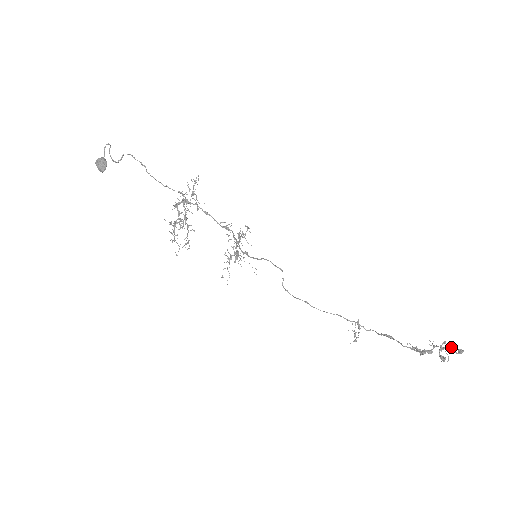
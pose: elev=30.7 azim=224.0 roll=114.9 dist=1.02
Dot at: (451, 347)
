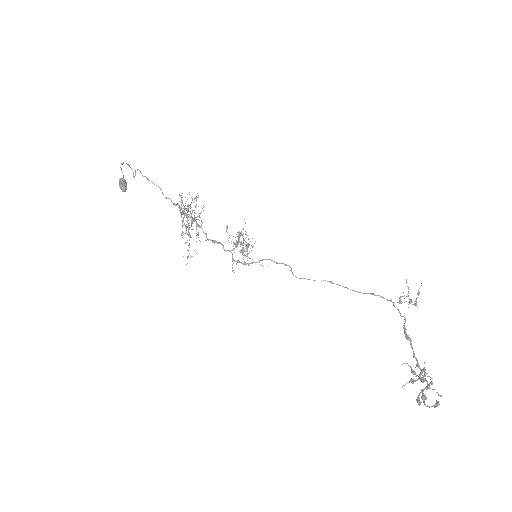
Dot at: (423, 398)
